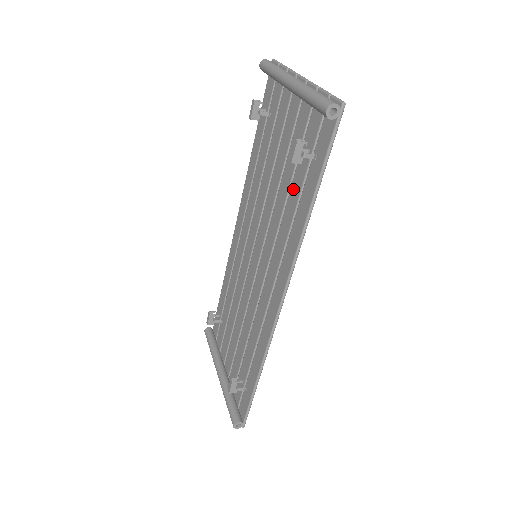
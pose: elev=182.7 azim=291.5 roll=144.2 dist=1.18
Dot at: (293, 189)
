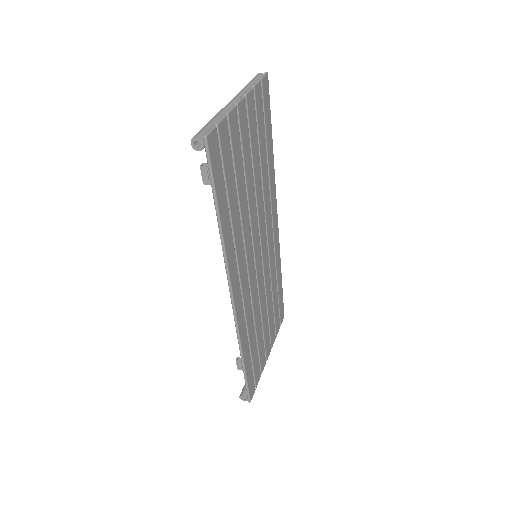
Dot at: occluded
